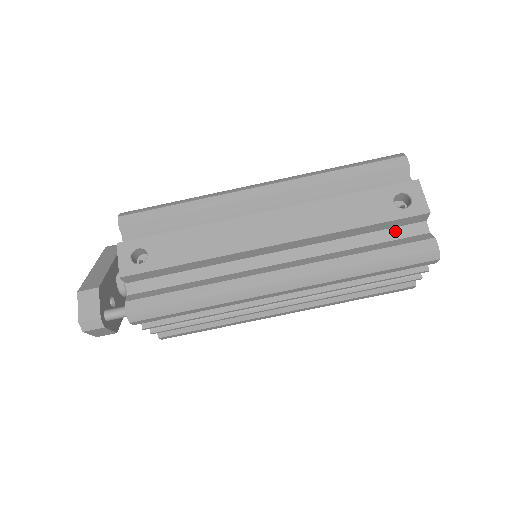
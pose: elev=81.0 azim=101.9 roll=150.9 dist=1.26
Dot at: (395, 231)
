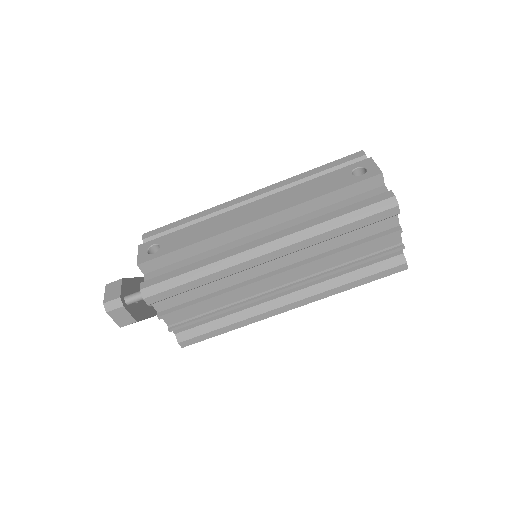
Dot at: (359, 197)
